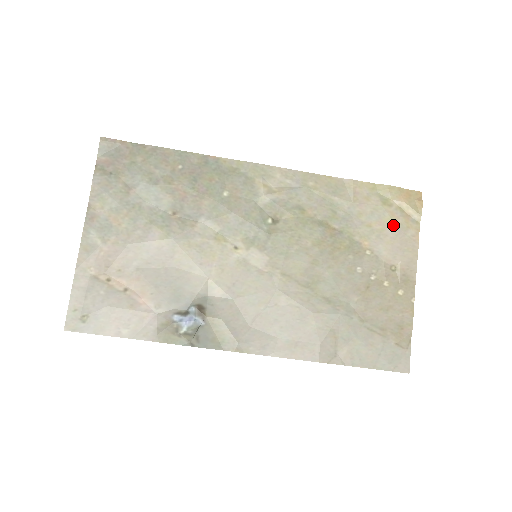
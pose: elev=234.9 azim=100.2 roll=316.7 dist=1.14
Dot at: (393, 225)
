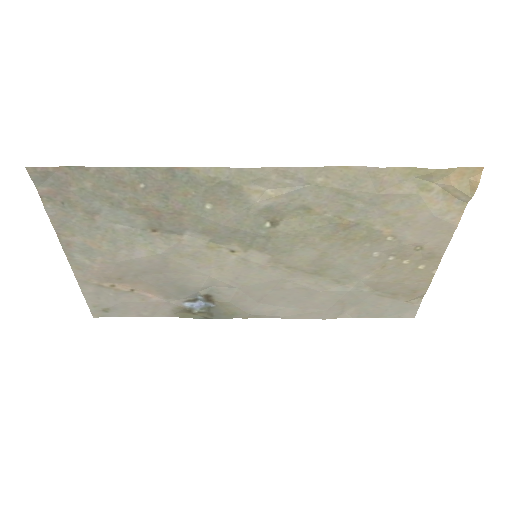
Dot at: (428, 212)
